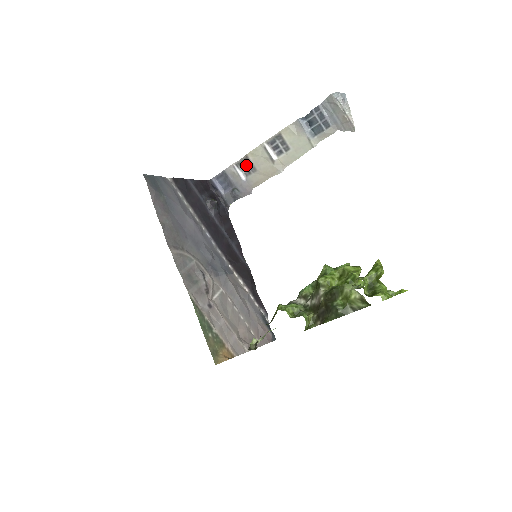
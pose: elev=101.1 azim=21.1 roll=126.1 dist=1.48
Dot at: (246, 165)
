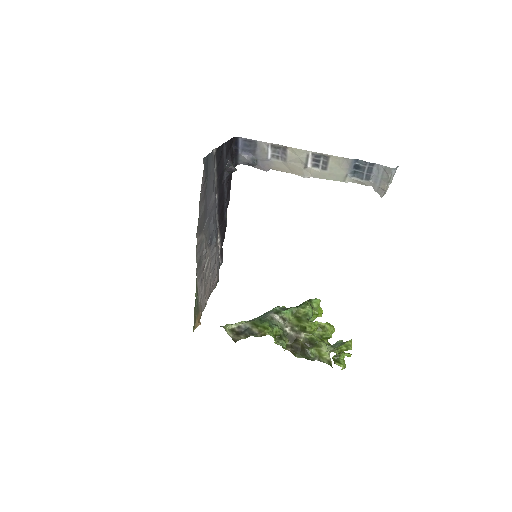
Dot at: (280, 151)
